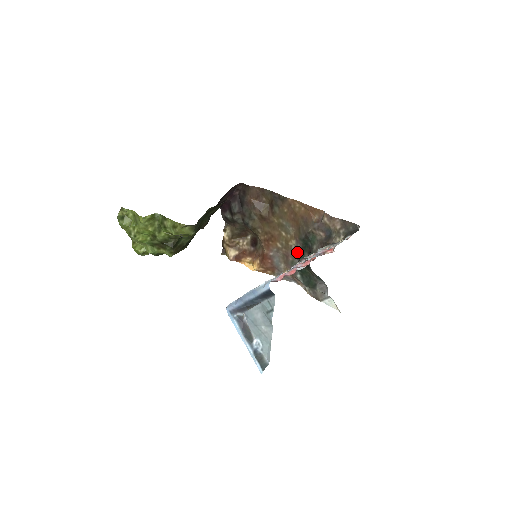
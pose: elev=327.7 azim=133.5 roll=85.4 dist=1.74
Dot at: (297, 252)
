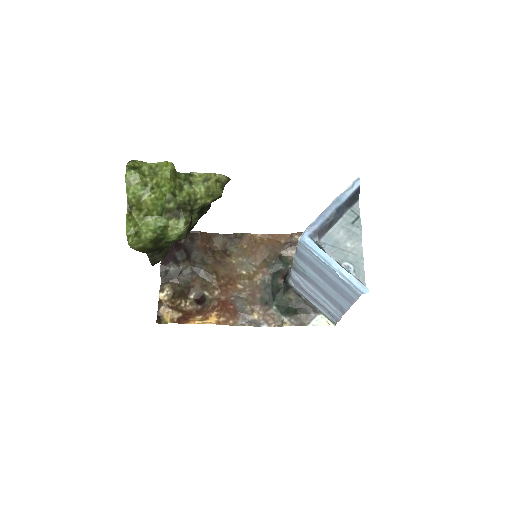
Dot at: (266, 284)
